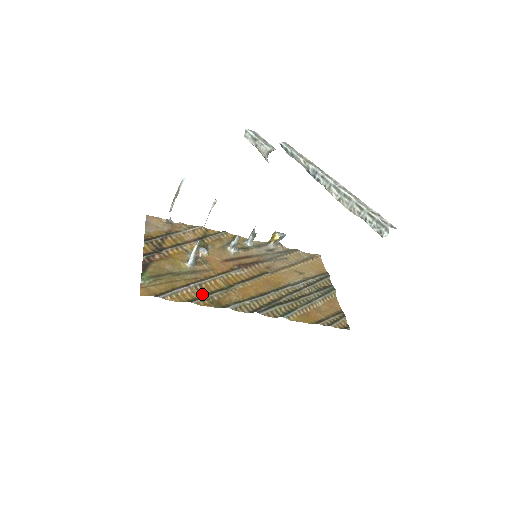
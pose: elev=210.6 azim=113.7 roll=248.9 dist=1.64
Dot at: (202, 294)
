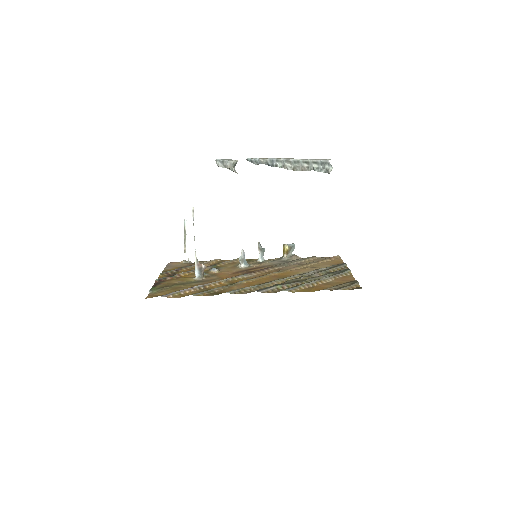
Dot at: occluded
